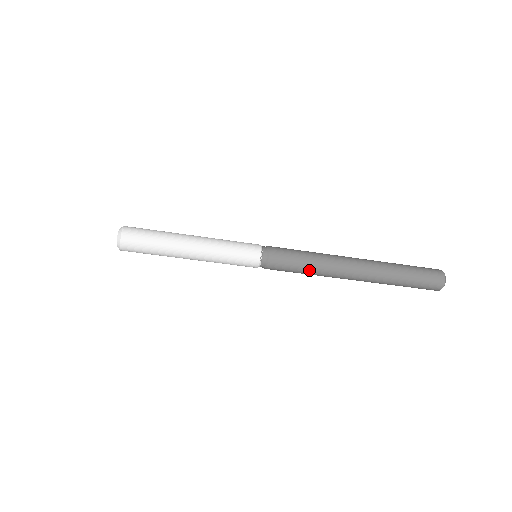
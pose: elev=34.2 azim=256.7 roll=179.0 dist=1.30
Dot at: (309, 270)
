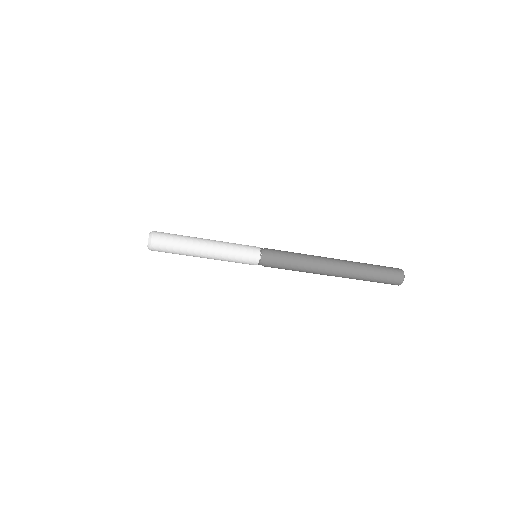
Dot at: (298, 266)
